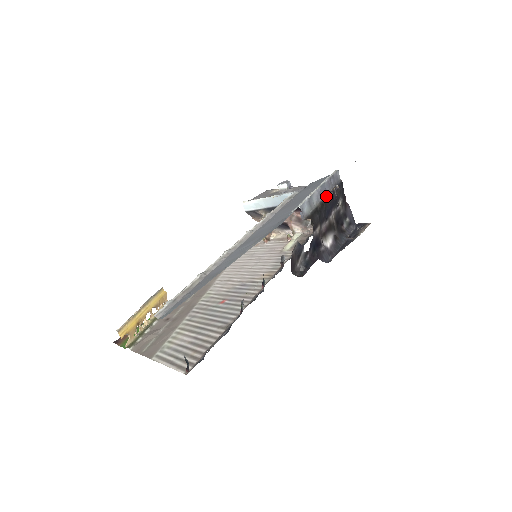
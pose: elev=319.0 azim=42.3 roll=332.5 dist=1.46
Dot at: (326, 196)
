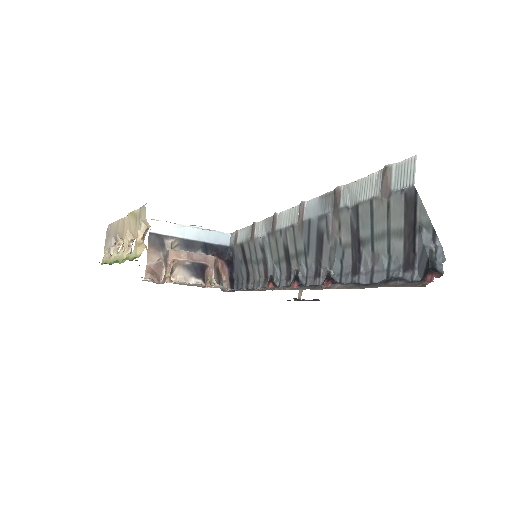
Dot at: occluded
